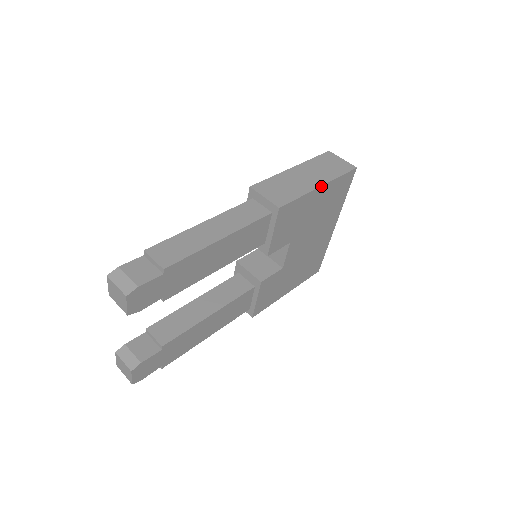
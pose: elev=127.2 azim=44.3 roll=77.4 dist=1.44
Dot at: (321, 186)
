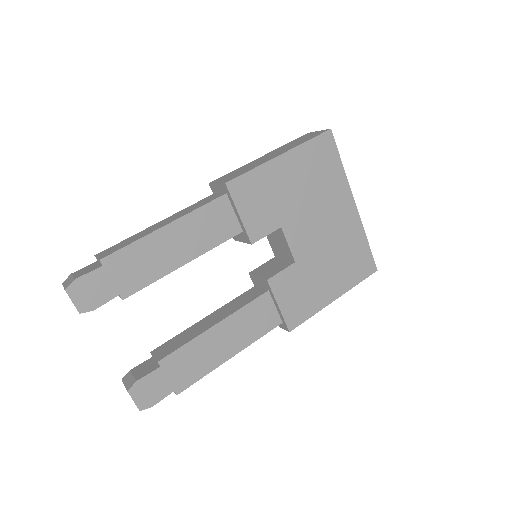
Dot at: (281, 155)
